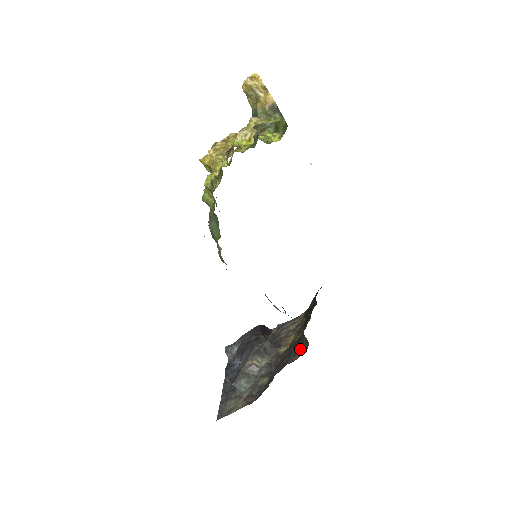
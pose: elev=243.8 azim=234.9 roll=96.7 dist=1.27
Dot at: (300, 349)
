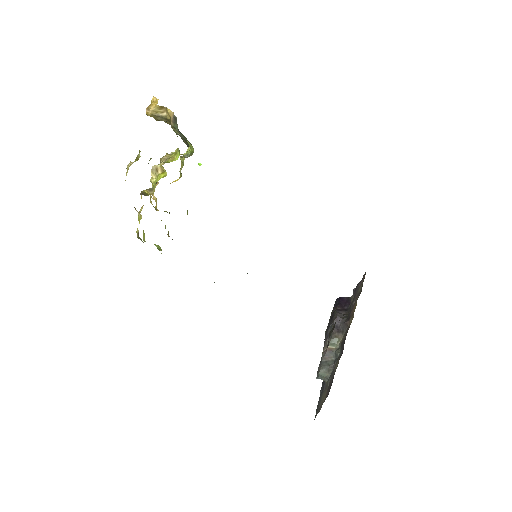
Dot at: (333, 329)
